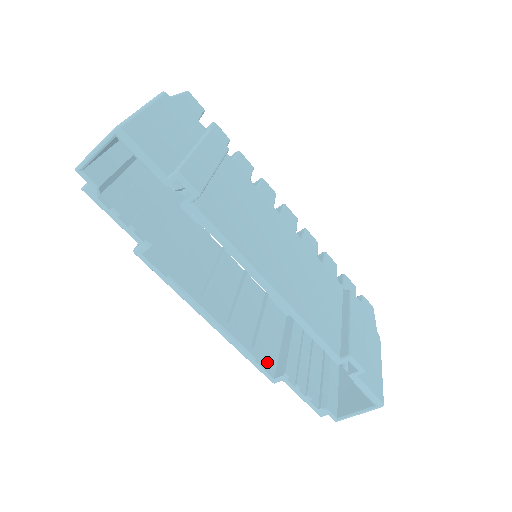
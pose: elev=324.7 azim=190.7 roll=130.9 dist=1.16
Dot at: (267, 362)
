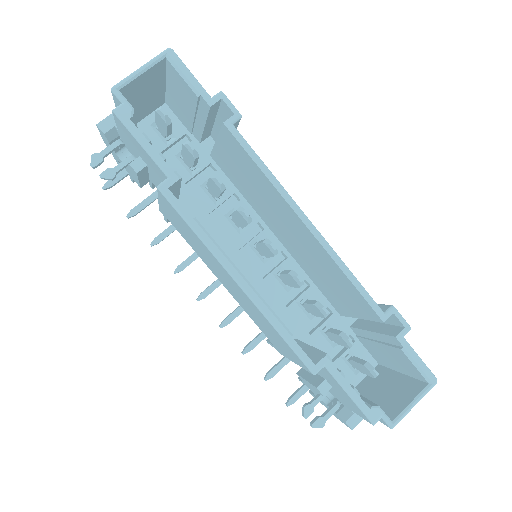
Dot at: occluded
